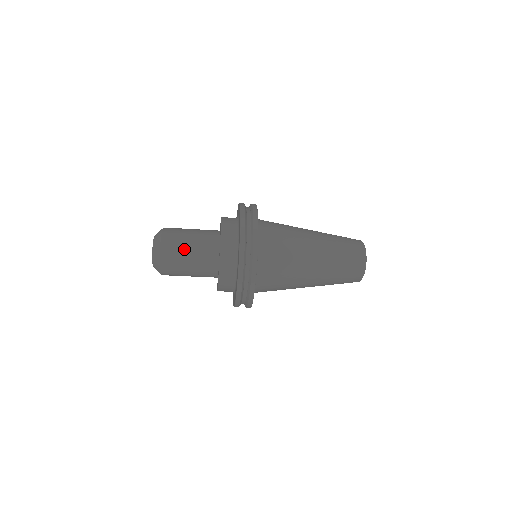
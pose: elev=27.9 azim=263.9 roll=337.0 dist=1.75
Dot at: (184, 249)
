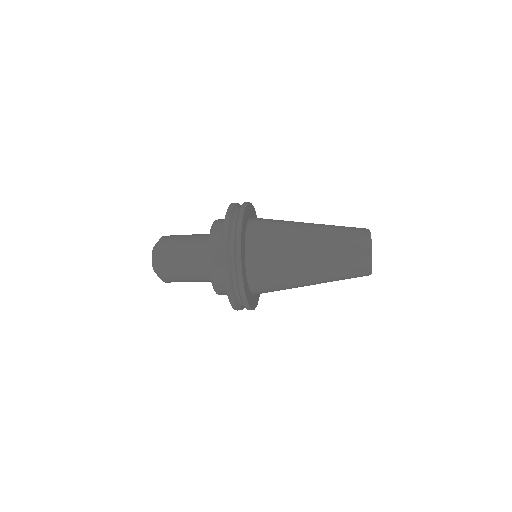
Dot at: (179, 249)
